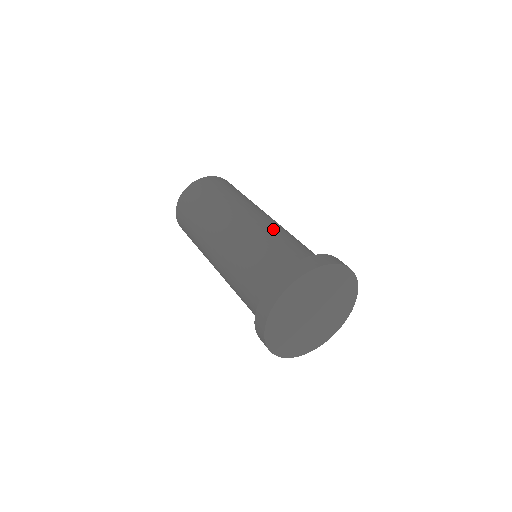
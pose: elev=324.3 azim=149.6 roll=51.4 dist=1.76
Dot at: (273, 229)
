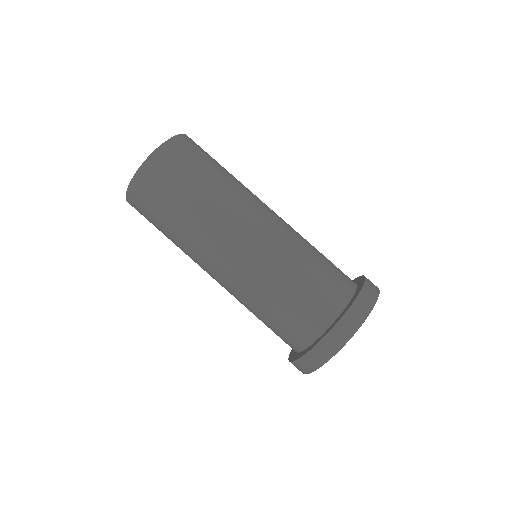
Dot at: (300, 236)
